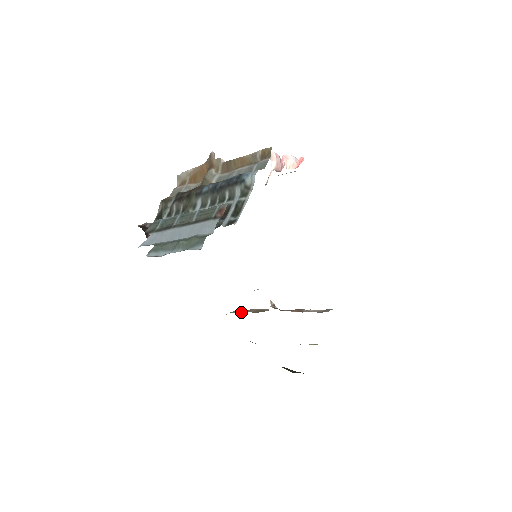
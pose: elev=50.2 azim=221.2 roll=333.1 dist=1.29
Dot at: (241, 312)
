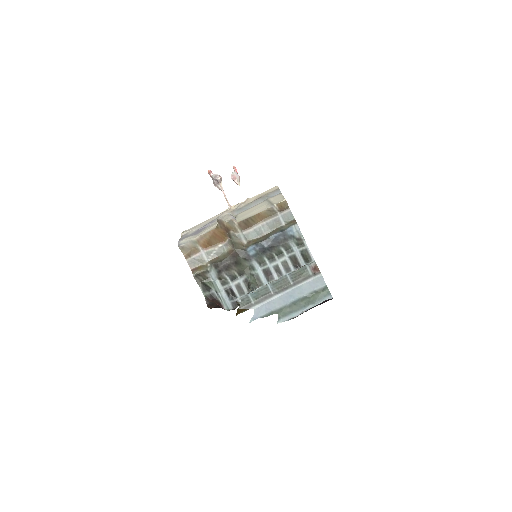
Dot at: occluded
